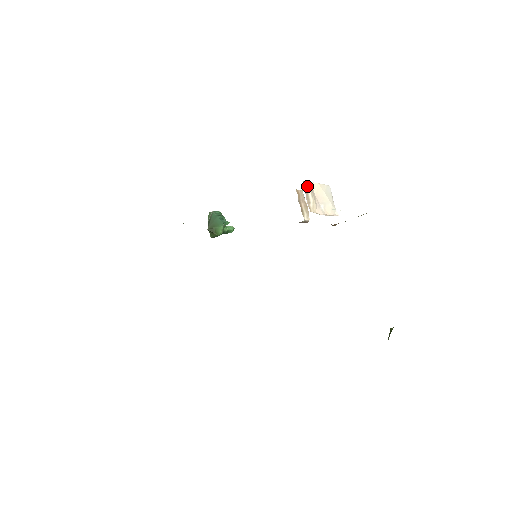
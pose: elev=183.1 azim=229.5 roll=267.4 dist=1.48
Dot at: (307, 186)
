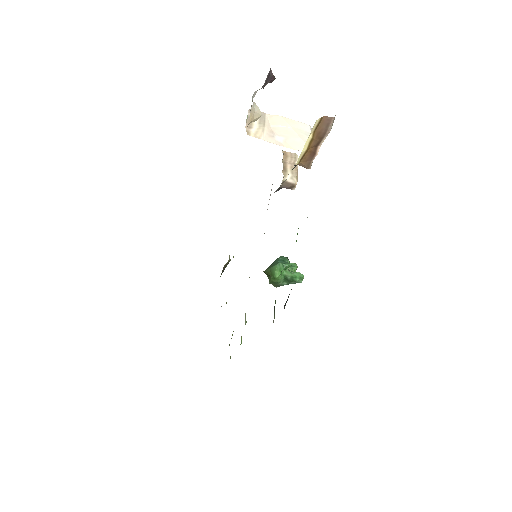
Dot at: occluded
